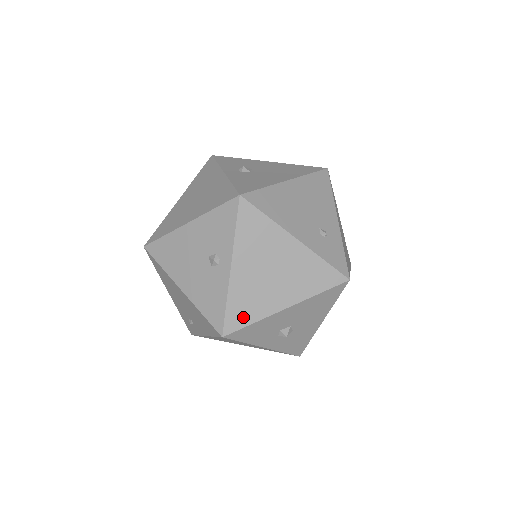
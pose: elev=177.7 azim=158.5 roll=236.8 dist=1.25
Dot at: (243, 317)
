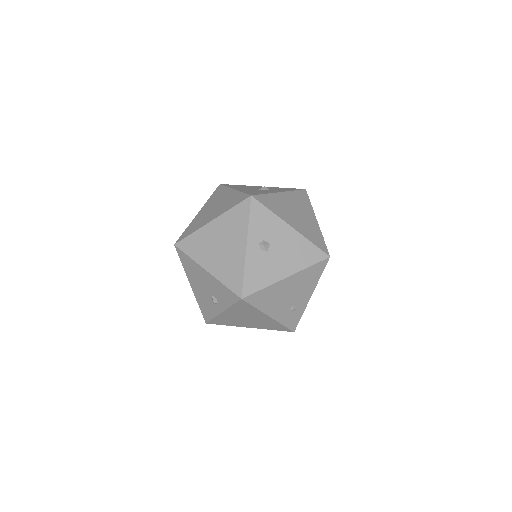
Dot at: (221, 323)
